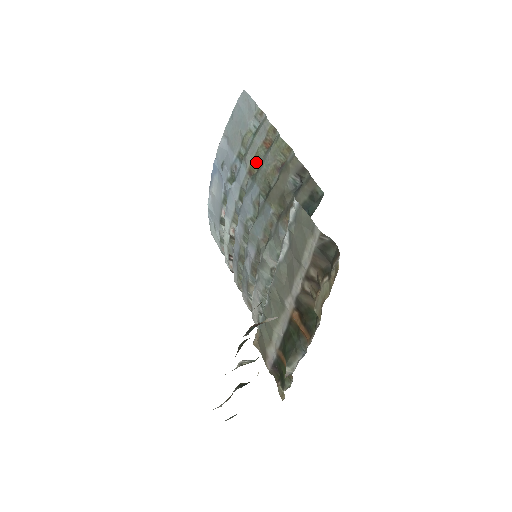
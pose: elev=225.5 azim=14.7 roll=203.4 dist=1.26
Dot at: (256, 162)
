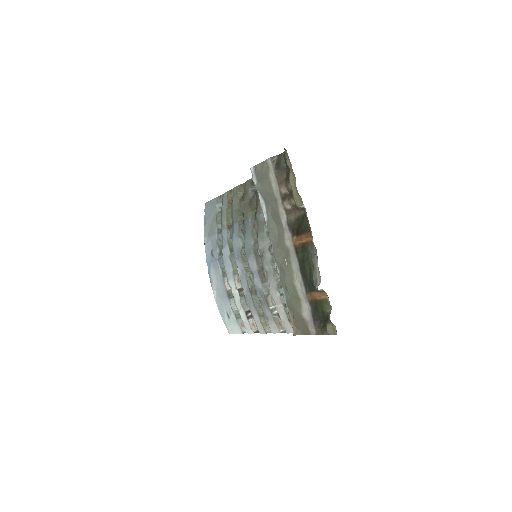
Dot at: (229, 216)
